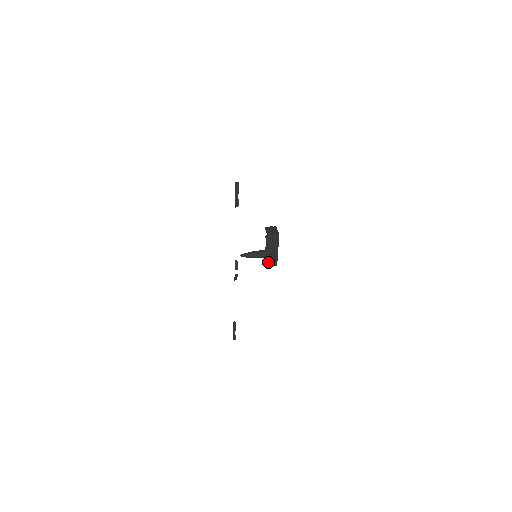
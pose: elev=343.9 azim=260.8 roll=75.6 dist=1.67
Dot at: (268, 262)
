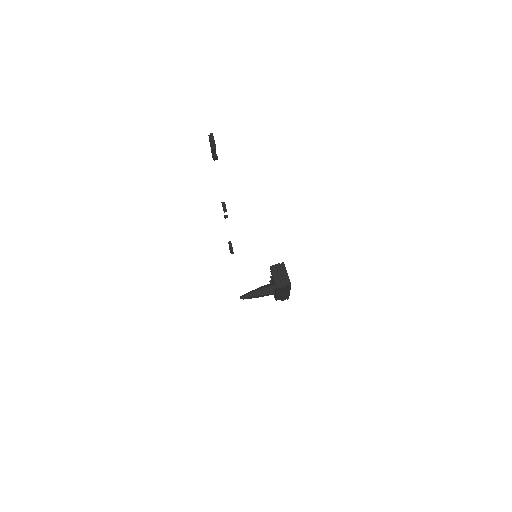
Dot at: (277, 299)
